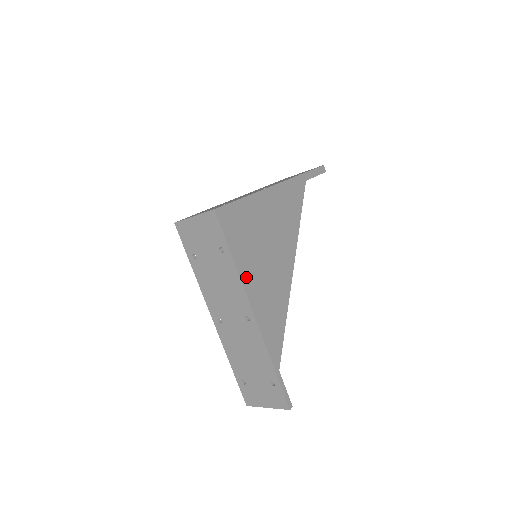
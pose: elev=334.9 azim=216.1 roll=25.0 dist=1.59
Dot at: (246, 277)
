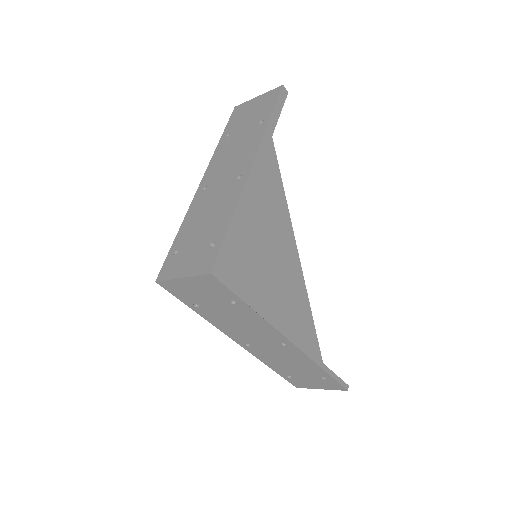
Dot at: (261, 297)
